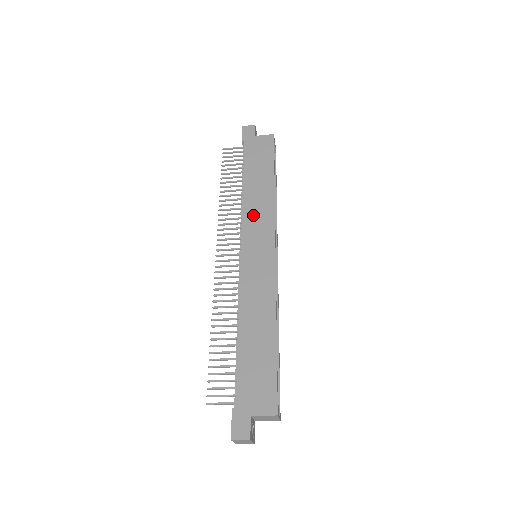
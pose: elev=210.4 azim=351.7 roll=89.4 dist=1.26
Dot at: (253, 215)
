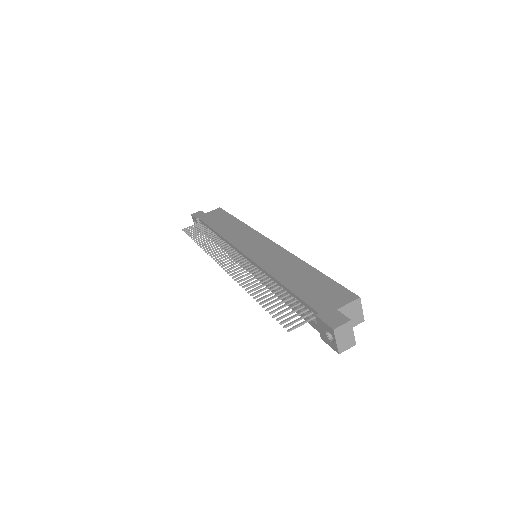
Dot at: (236, 237)
